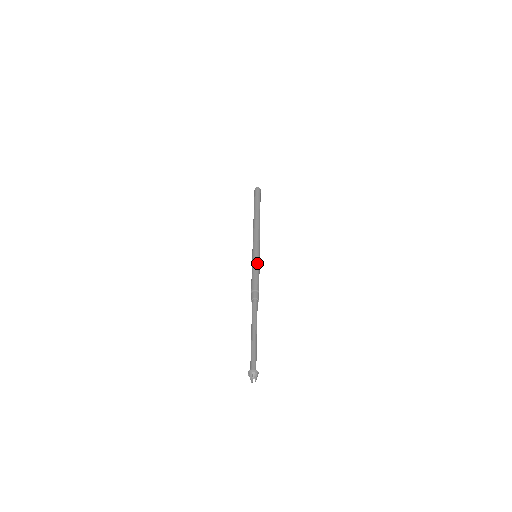
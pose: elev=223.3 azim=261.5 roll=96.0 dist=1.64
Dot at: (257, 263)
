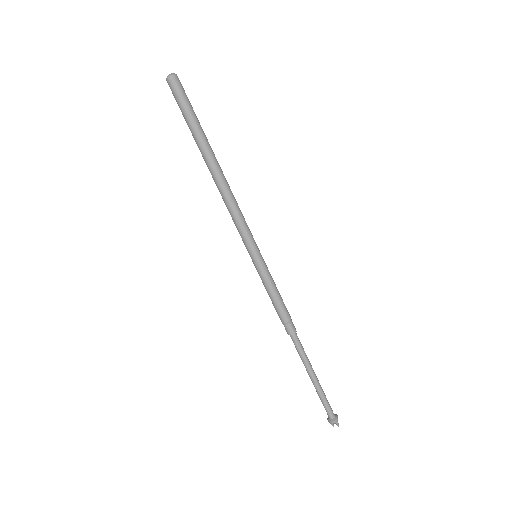
Dot at: (263, 277)
